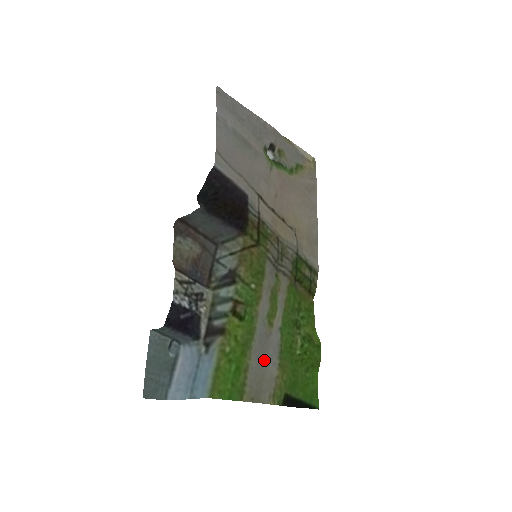
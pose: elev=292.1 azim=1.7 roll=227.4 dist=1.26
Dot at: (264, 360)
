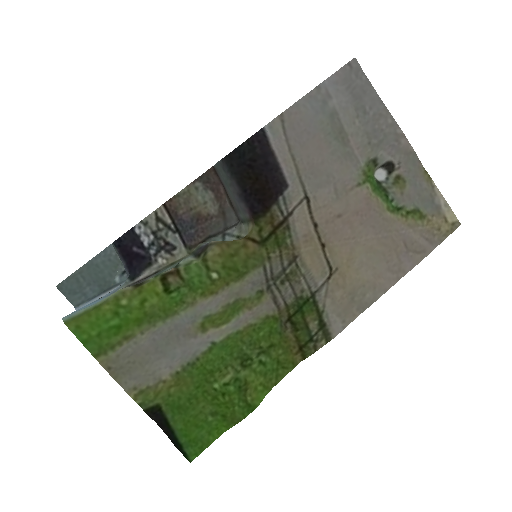
Dot at: (160, 351)
